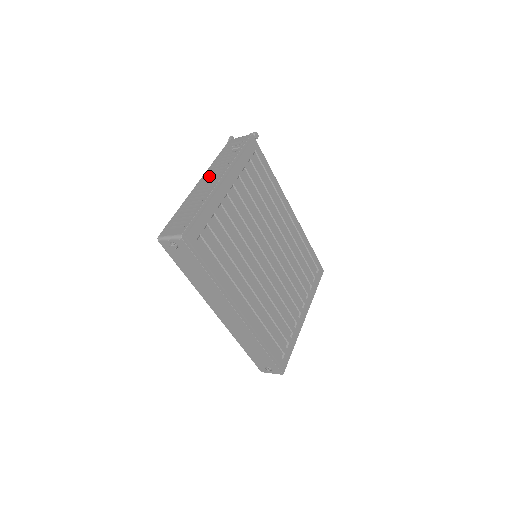
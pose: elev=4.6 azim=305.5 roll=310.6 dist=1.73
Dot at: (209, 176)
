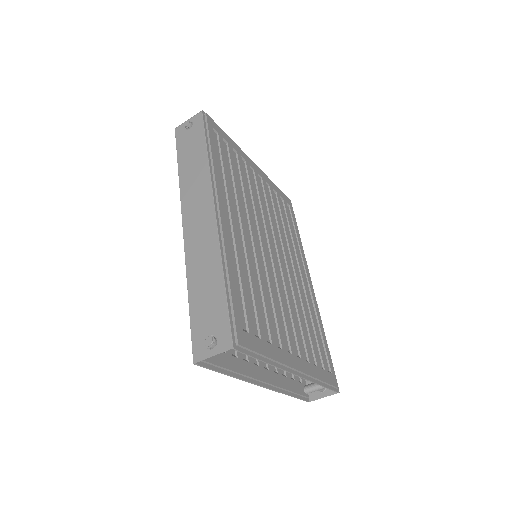
Dot at: occluded
